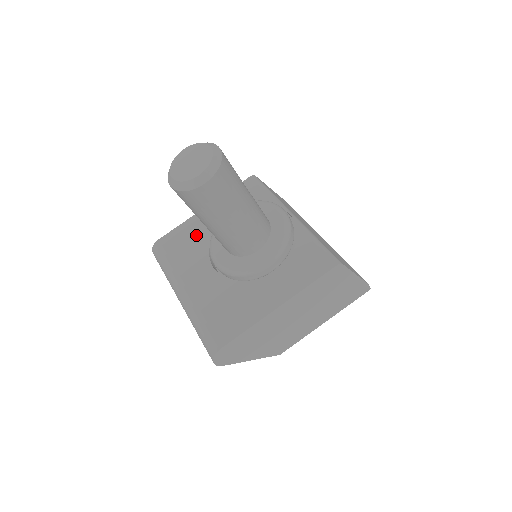
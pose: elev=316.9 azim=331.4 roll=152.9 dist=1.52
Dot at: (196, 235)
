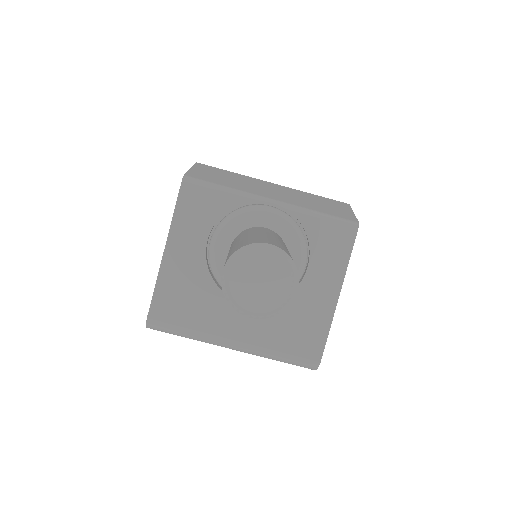
Dot at: (189, 284)
